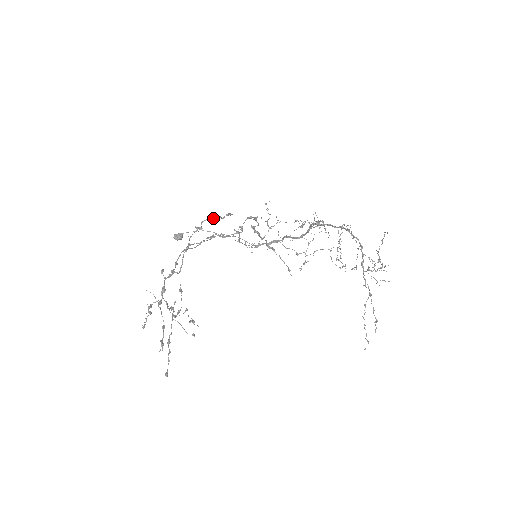
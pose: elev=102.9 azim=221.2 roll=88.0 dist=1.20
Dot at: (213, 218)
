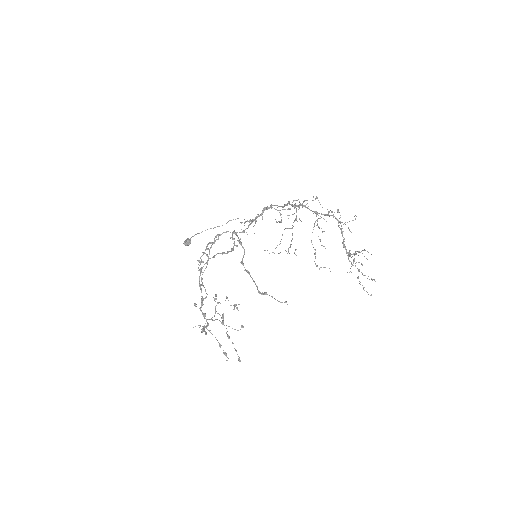
Dot at: (206, 248)
